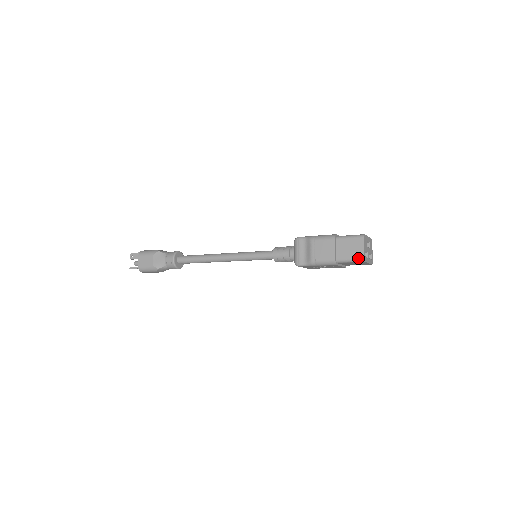
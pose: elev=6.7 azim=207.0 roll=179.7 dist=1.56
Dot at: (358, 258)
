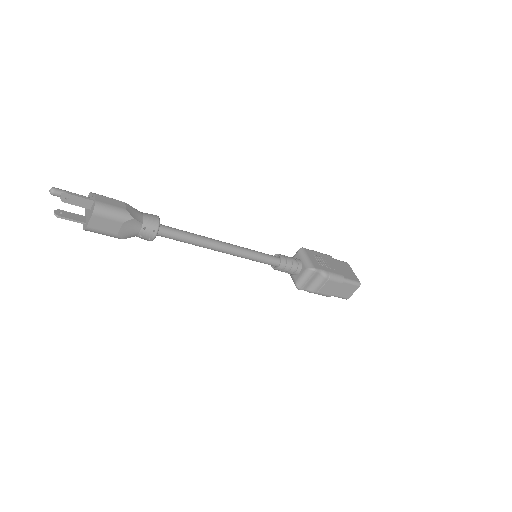
Dot at: (345, 298)
